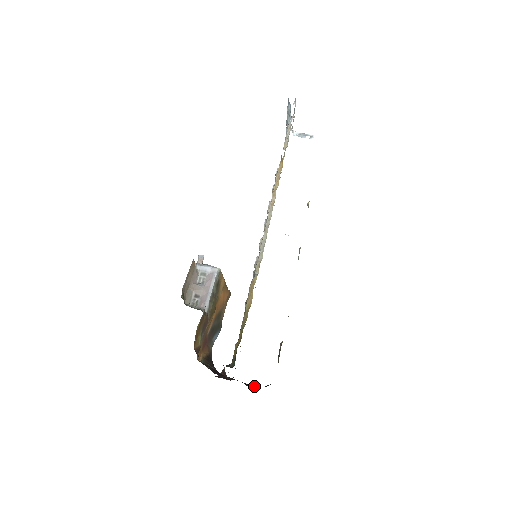
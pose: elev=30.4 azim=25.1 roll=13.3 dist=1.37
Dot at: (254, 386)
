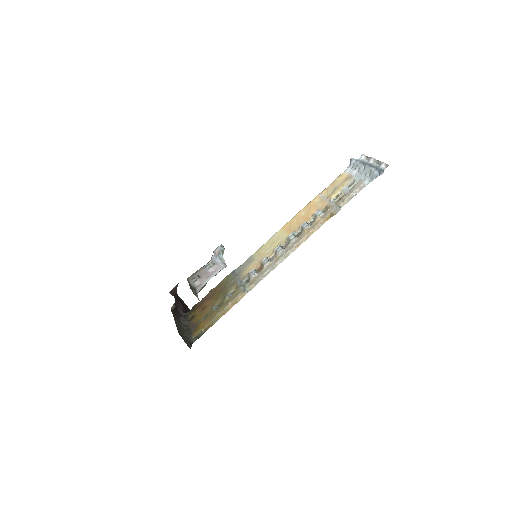
Dot at: occluded
